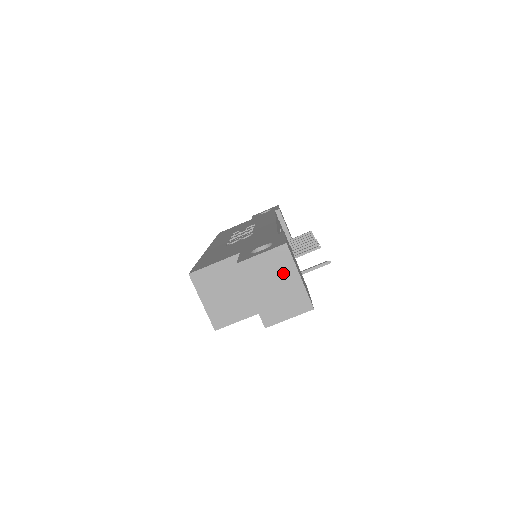
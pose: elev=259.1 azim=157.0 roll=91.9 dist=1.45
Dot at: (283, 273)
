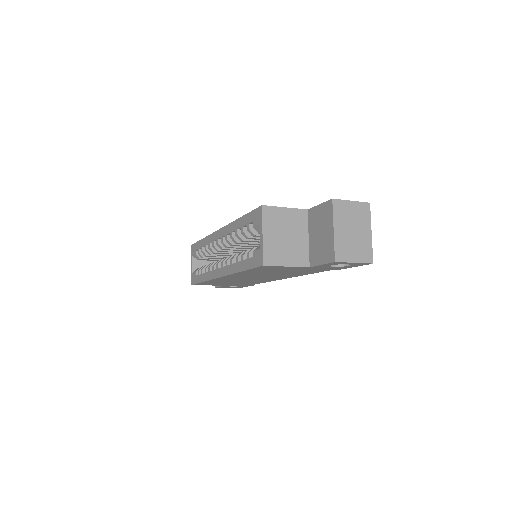
Dot at: (361, 224)
